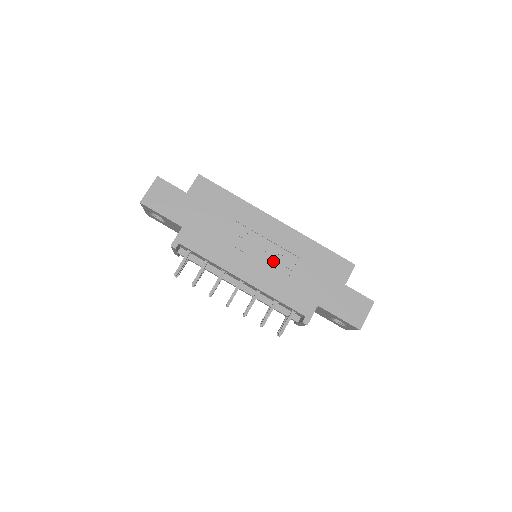
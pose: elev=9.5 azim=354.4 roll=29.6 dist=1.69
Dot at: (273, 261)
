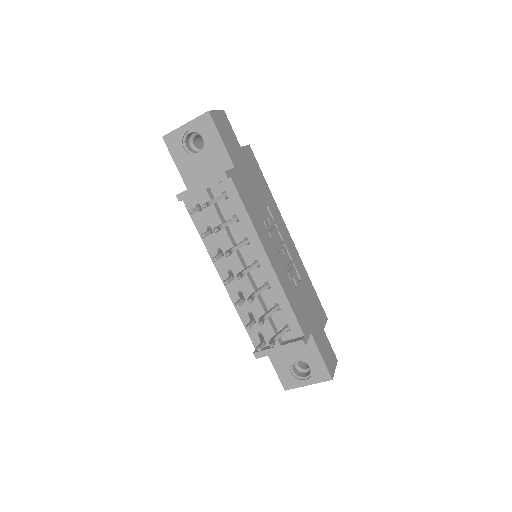
Dot at: (286, 265)
